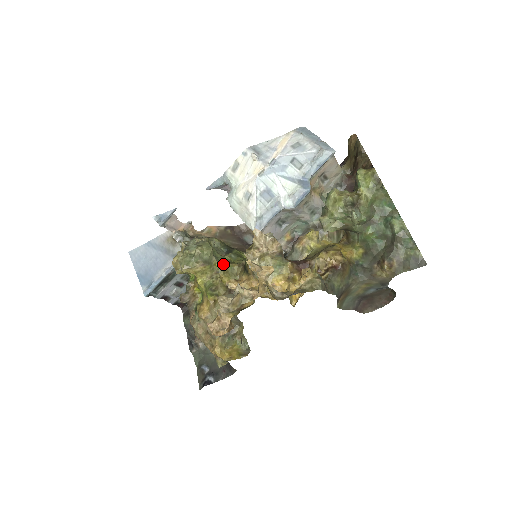
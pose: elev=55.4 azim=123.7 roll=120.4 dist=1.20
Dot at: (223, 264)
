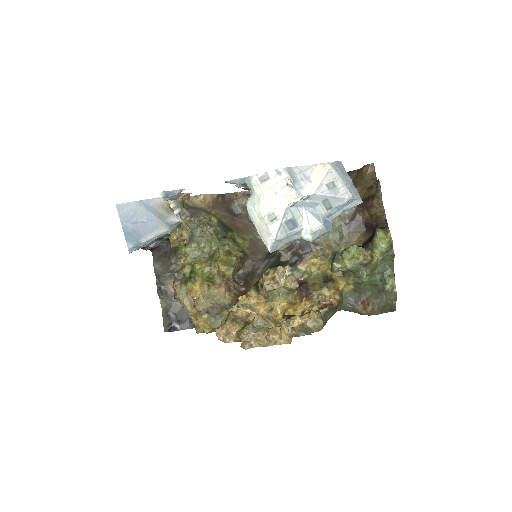
Dot at: (223, 254)
